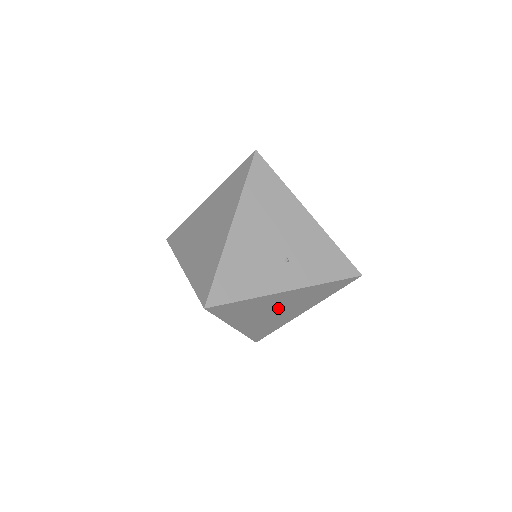
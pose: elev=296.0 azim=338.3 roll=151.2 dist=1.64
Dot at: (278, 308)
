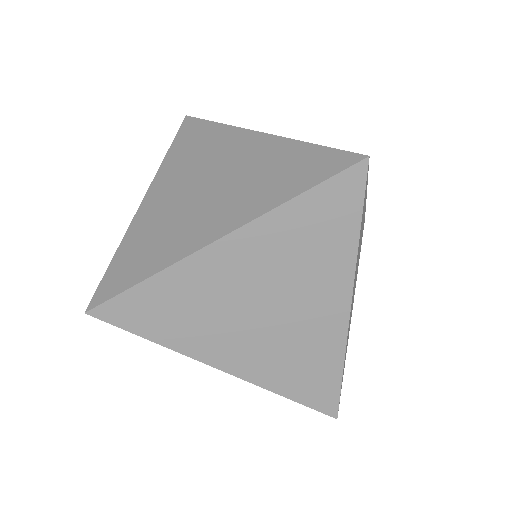
Dot at: occluded
